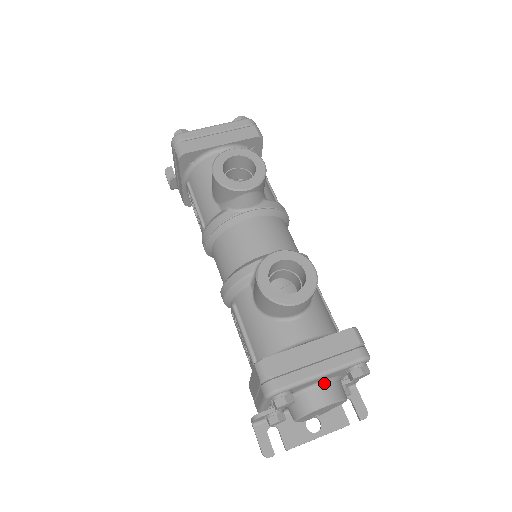
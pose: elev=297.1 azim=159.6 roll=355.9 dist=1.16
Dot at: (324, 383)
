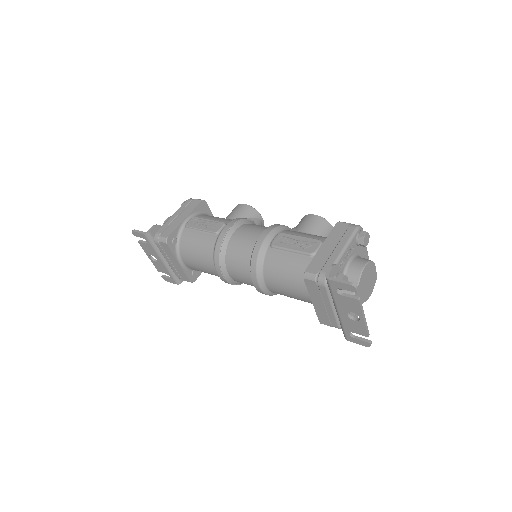
Dot at: occluded
